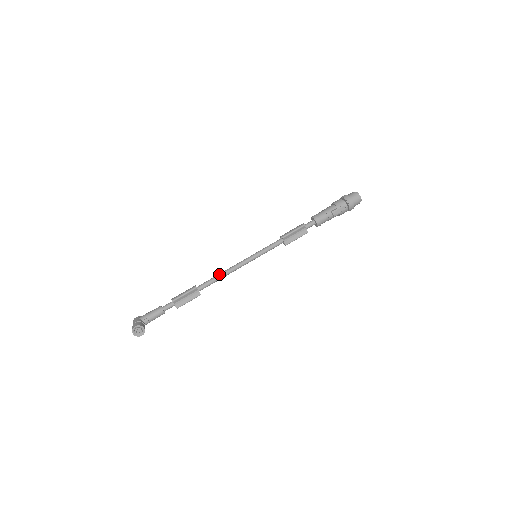
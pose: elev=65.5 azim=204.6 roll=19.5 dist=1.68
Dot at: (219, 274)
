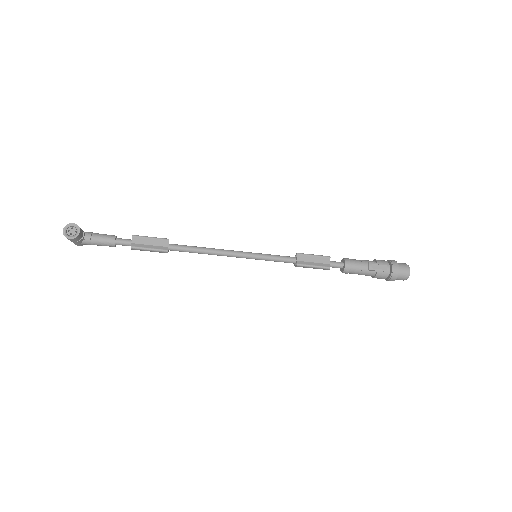
Dot at: (203, 247)
